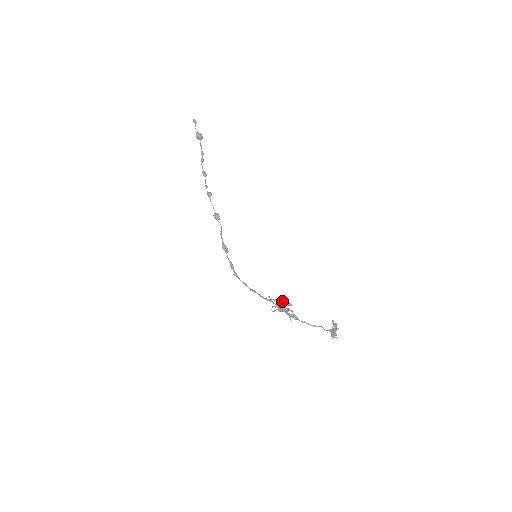
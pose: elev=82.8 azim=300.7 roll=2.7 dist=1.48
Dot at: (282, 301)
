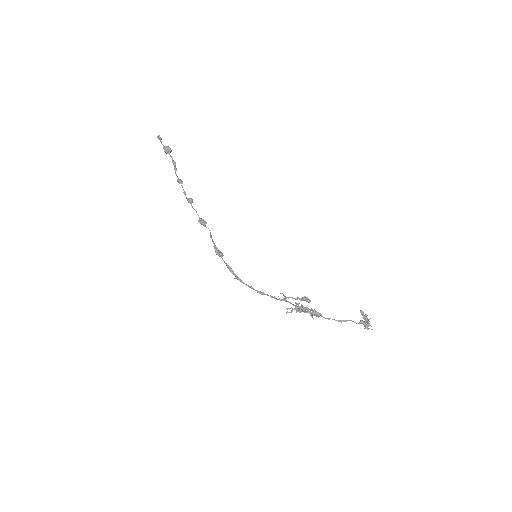
Dot at: (298, 298)
